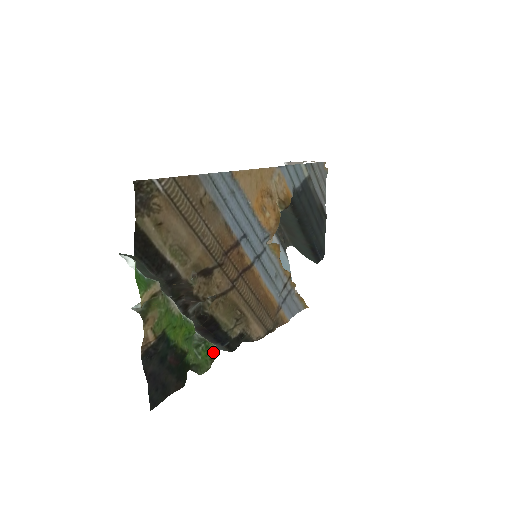
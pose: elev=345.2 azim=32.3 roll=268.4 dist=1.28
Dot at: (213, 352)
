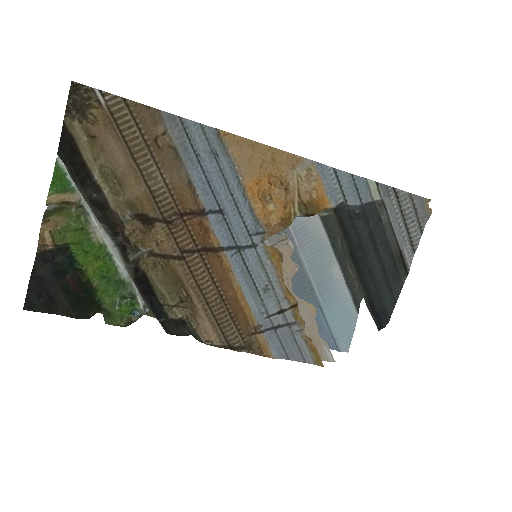
Dot at: (135, 313)
